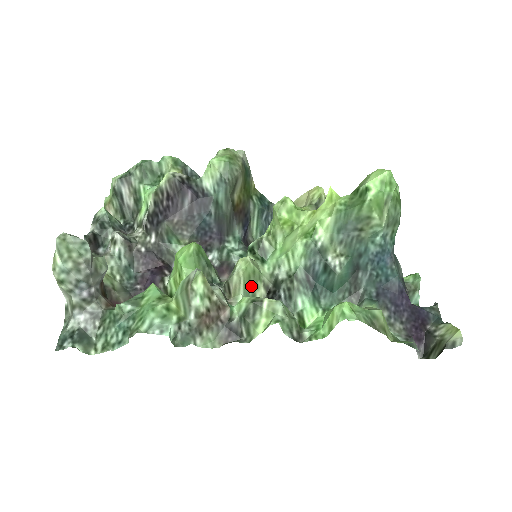
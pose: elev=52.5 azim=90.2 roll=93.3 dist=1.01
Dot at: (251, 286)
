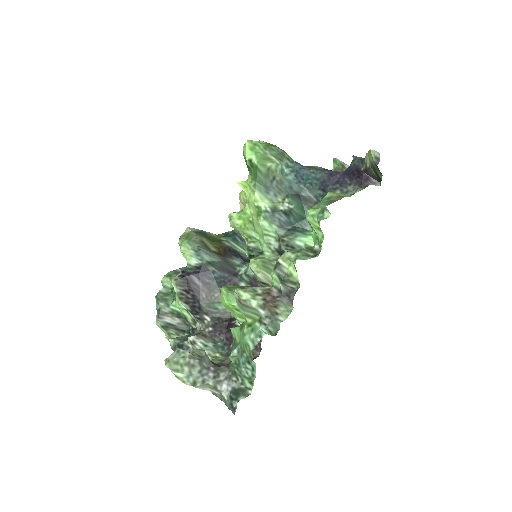
Dot at: (271, 269)
